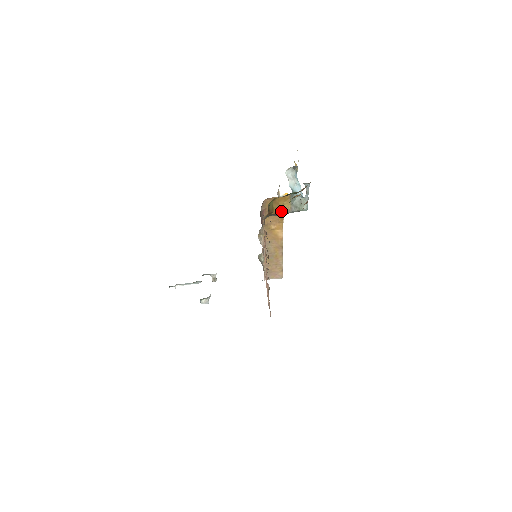
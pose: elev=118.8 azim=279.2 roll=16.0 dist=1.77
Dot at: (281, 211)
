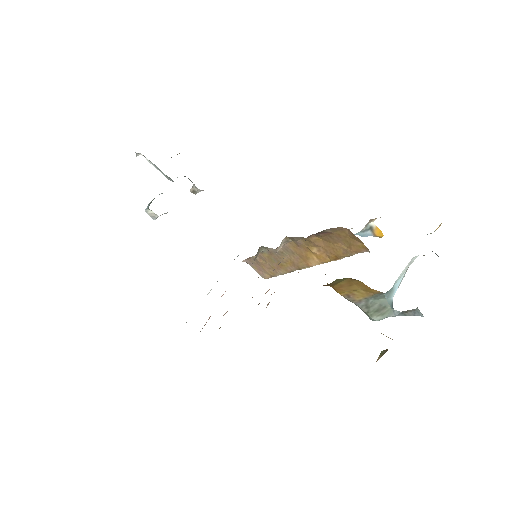
Dot at: (343, 291)
